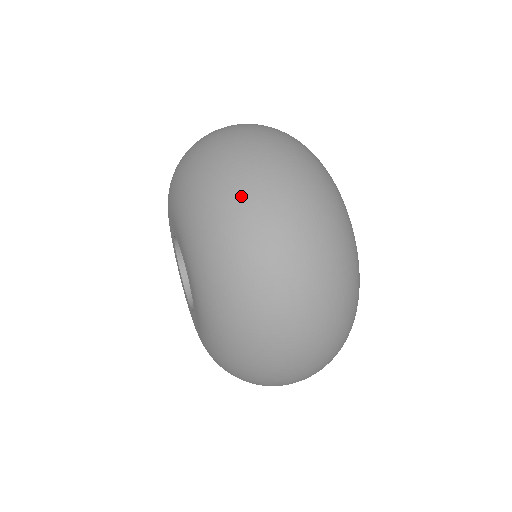
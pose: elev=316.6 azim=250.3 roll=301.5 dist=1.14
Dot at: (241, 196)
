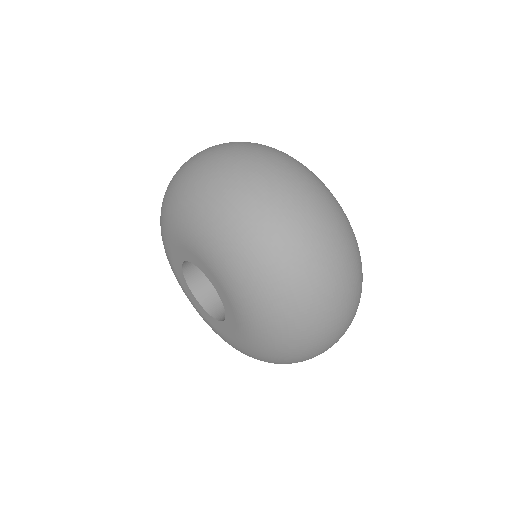
Dot at: (204, 167)
